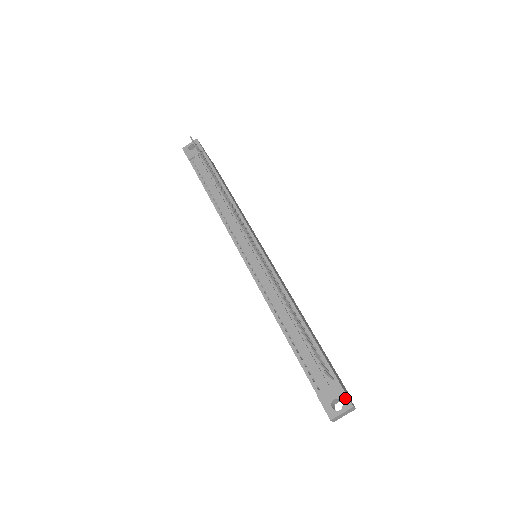
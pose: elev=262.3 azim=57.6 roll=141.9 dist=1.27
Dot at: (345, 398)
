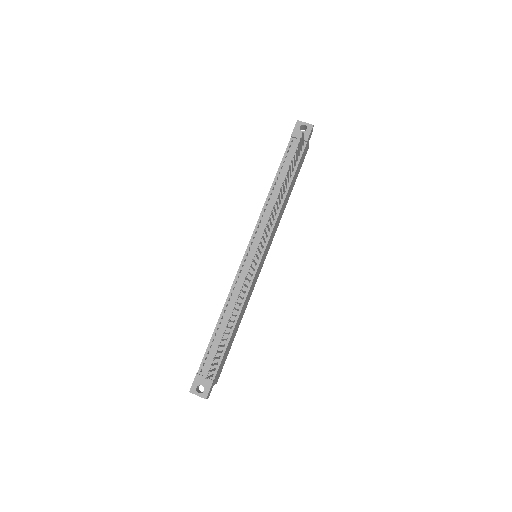
Dot at: (207, 391)
